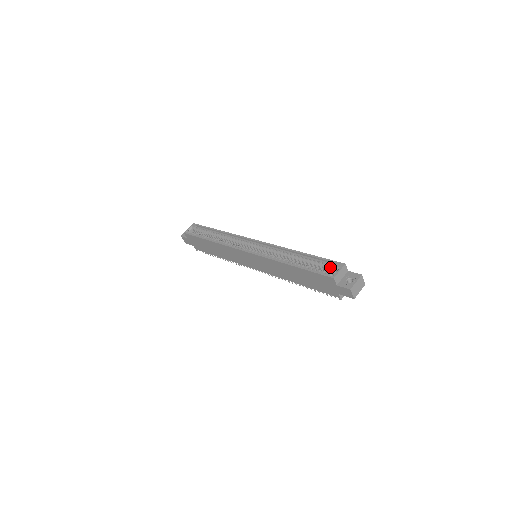
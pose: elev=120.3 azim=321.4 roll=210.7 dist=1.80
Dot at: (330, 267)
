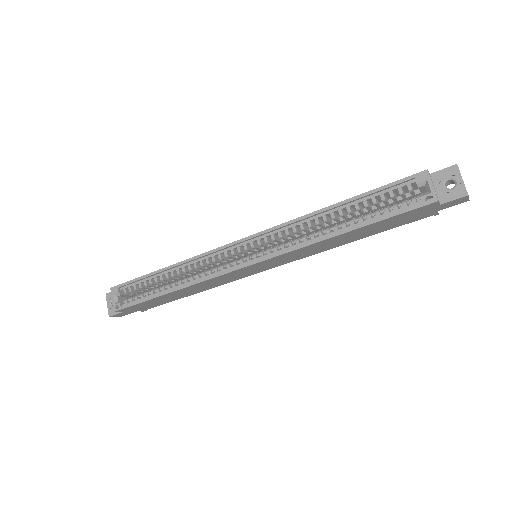
Dot at: (402, 190)
